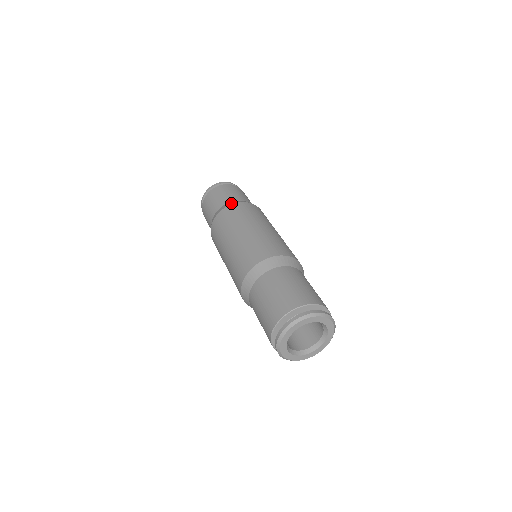
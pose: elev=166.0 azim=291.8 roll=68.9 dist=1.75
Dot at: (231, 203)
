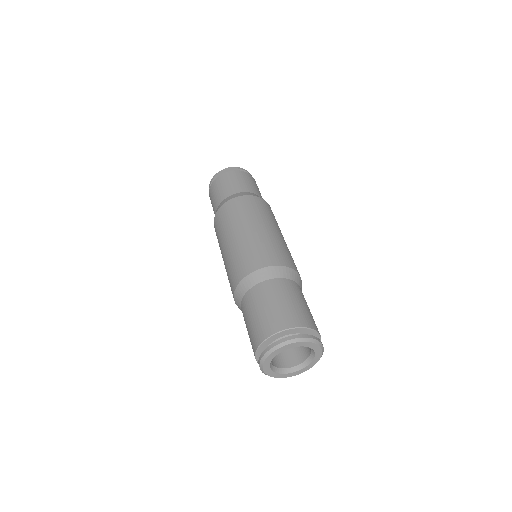
Dot at: (252, 194)
